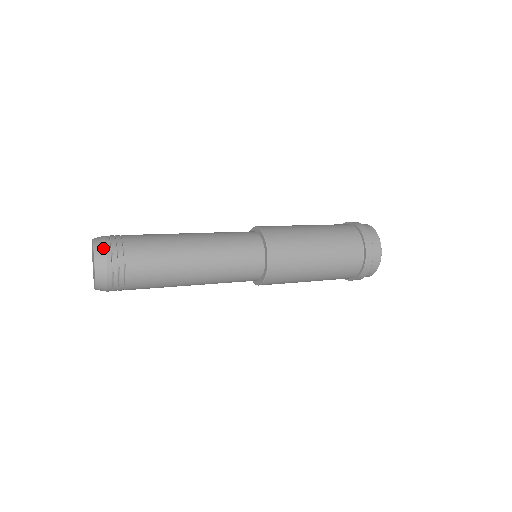
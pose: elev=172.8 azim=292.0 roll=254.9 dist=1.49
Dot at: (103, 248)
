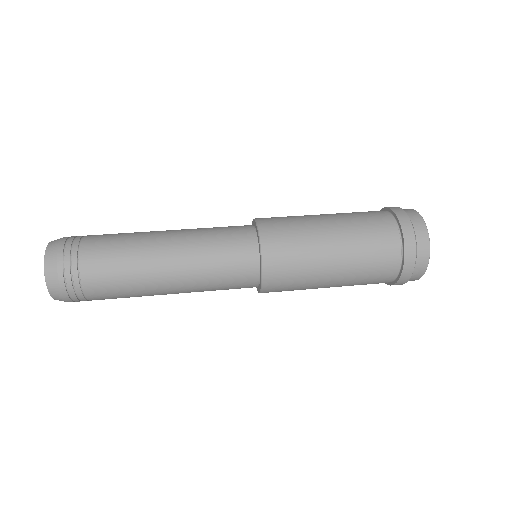
Dot at: (58, 292)
